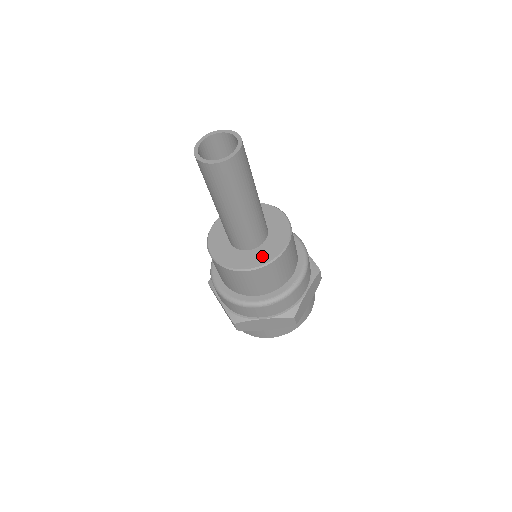
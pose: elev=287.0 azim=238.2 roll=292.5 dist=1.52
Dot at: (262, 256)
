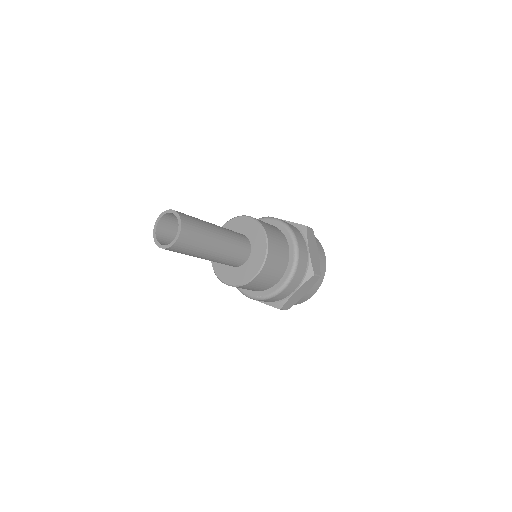
Dot at: (257, 259)
